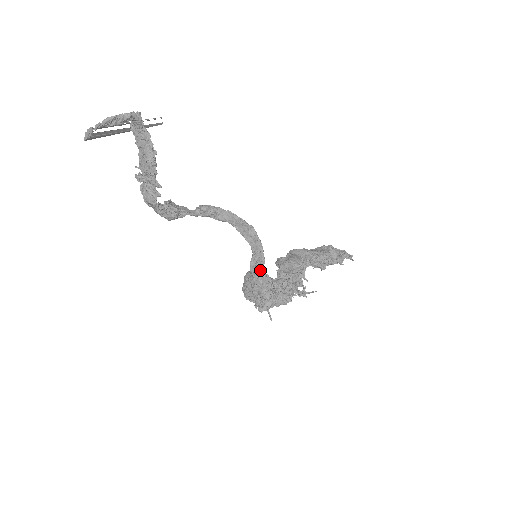
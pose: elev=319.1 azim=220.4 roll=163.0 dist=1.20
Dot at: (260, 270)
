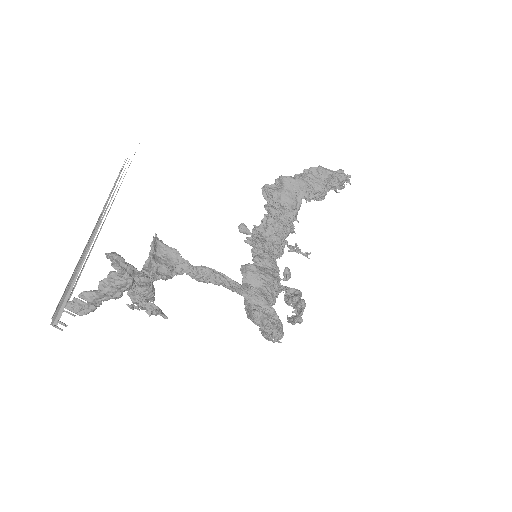
Dot at: (276, 339)
